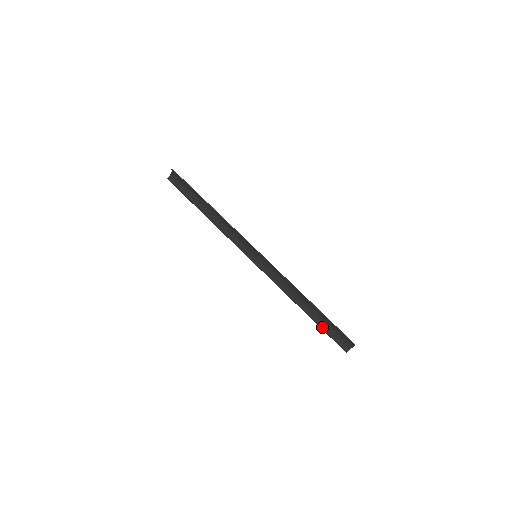
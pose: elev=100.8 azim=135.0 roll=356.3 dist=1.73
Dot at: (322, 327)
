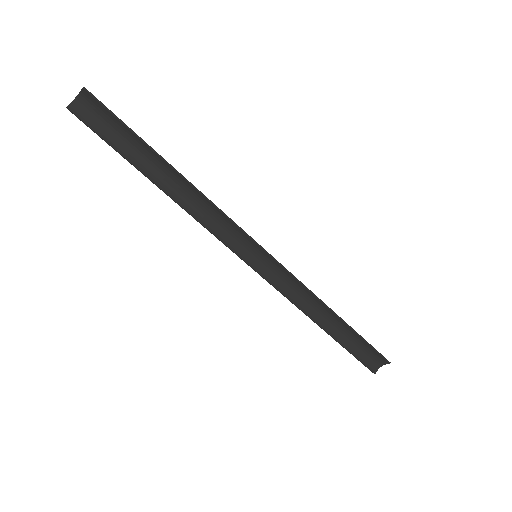
Dot at: (347, 347)
